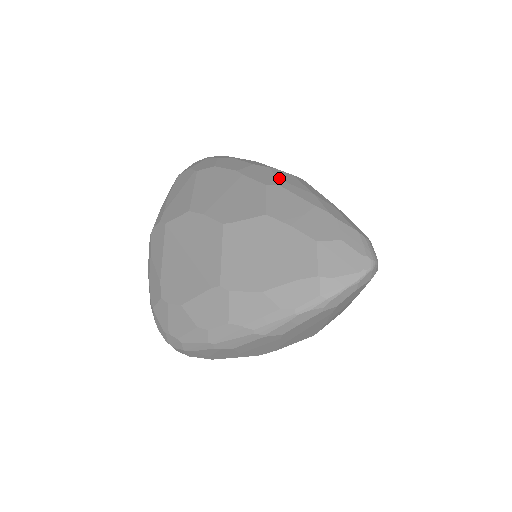
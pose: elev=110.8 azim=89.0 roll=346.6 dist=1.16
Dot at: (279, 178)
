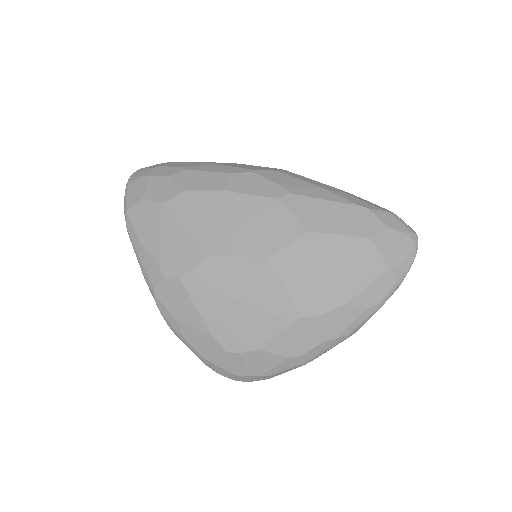
Dot at: (279, 183)
